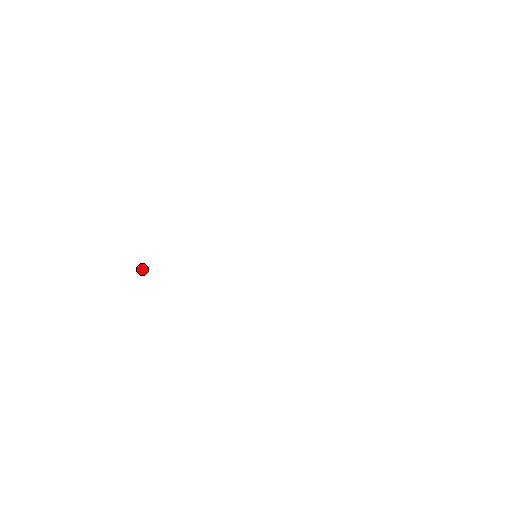
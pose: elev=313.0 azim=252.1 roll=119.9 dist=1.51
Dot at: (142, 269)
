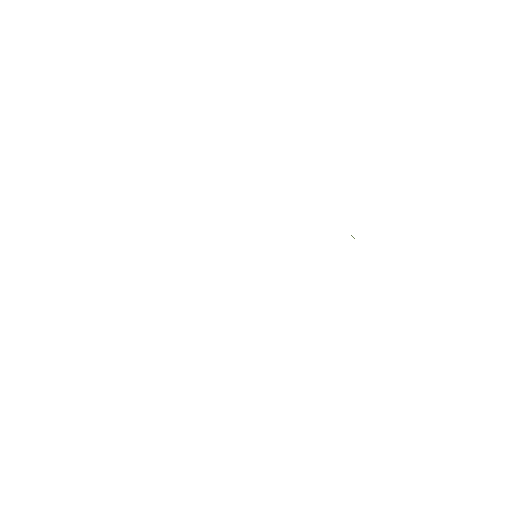
Dot at: occluded
